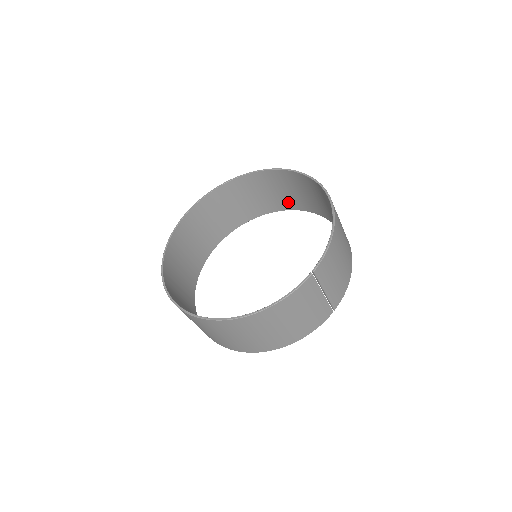
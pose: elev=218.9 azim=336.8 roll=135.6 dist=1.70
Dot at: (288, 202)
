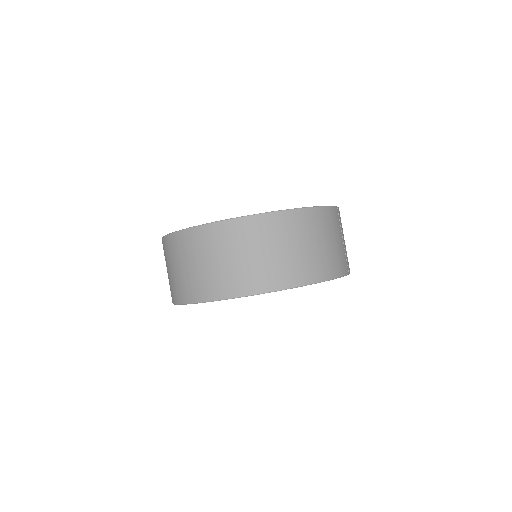
Dot at: occluded
